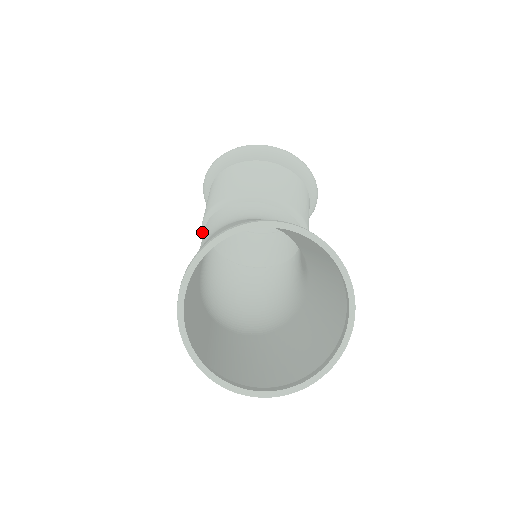
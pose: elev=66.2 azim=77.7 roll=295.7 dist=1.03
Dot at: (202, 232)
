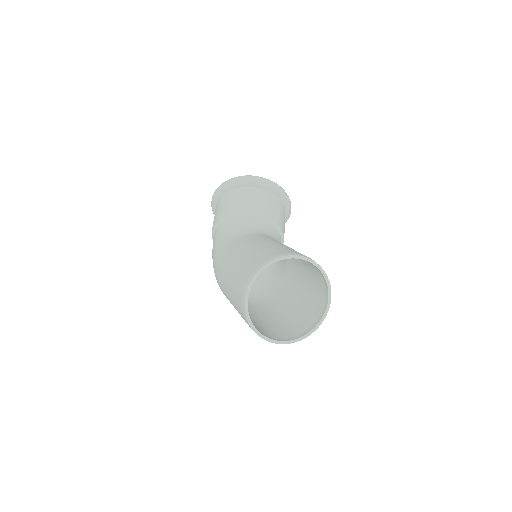
Dot at: (214, 228)
